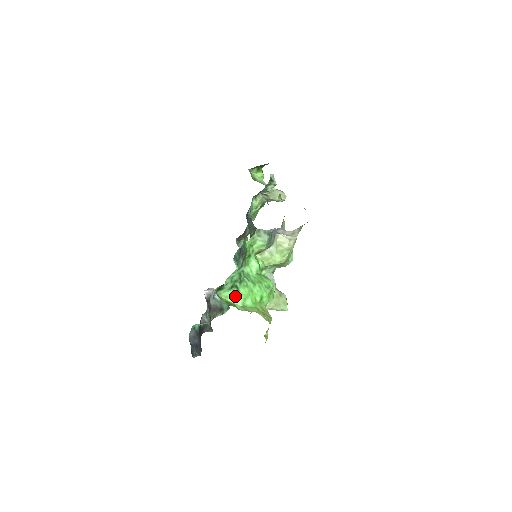
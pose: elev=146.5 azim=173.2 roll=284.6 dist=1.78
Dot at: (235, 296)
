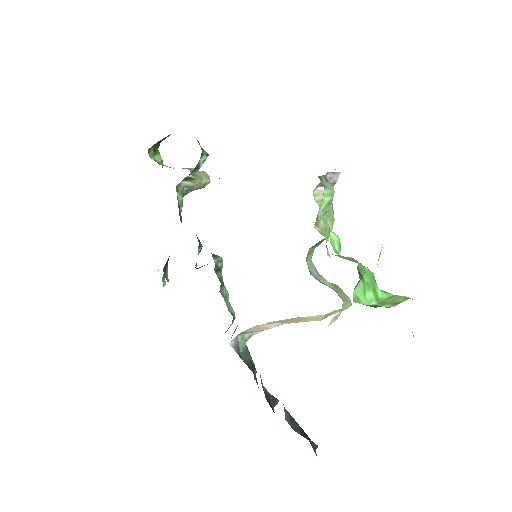
Dot at: (364, 292)
